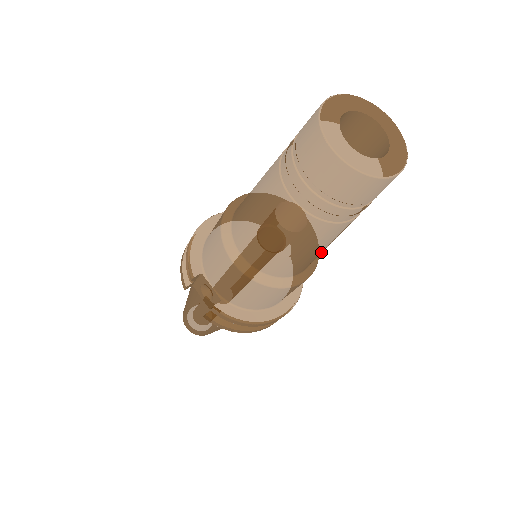
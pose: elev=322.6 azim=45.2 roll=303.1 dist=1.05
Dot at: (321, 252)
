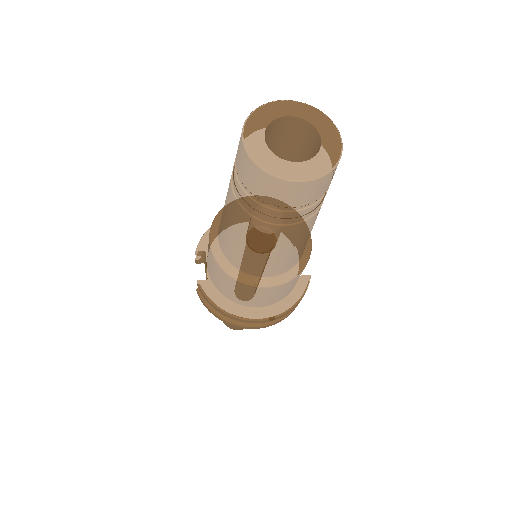
Dot at: (274, 258)
